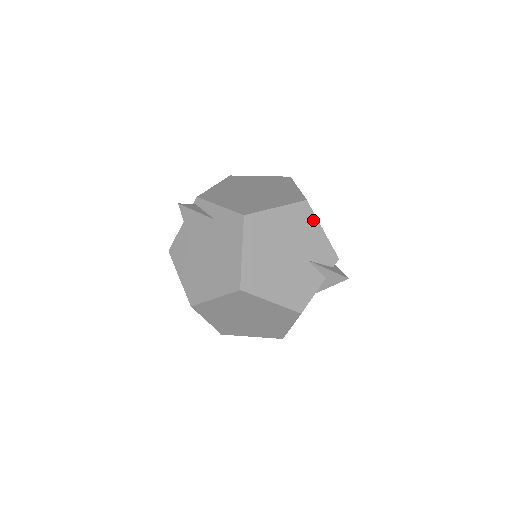
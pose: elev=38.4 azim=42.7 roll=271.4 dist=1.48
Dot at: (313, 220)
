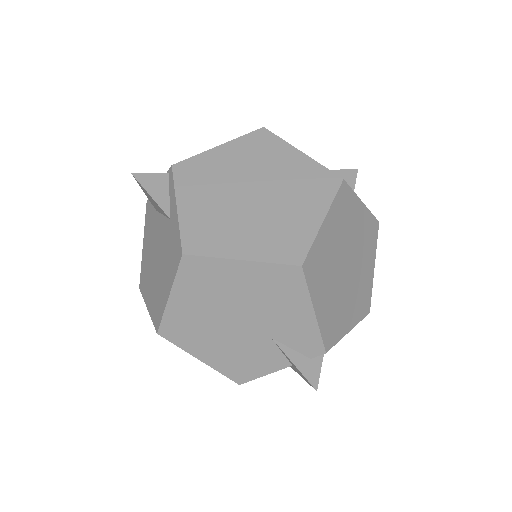
Dot at: (302, 295)
